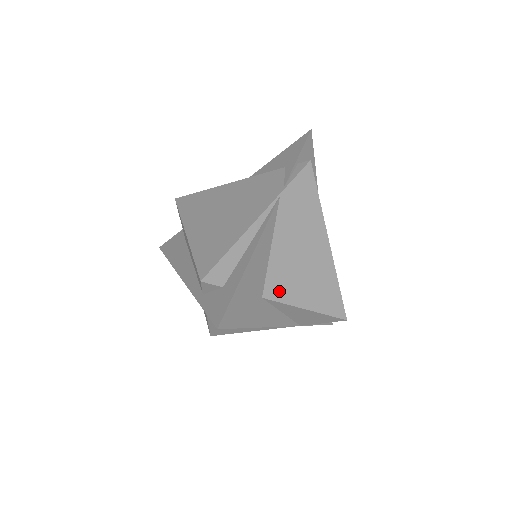
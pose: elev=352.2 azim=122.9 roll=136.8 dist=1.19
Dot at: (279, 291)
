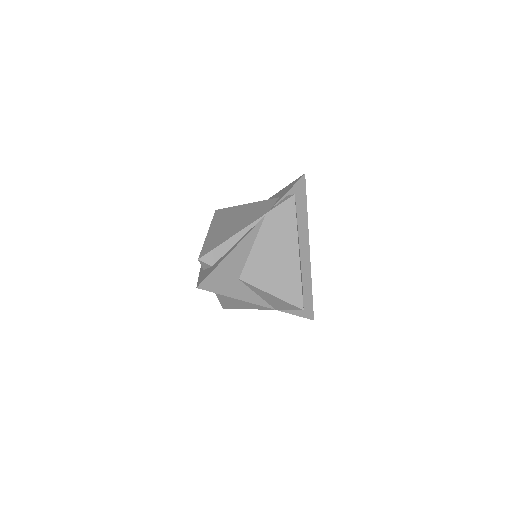
Dot at: (252, 278)
